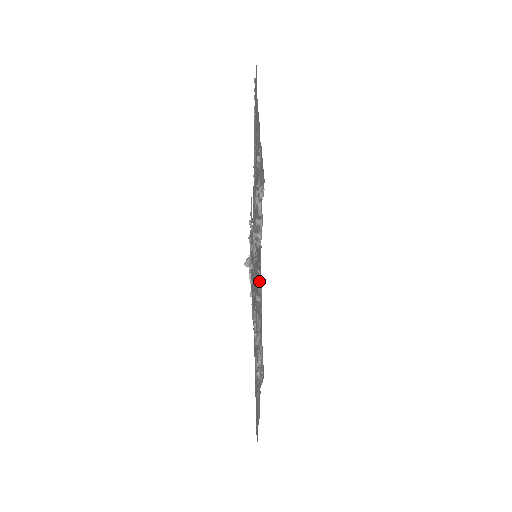
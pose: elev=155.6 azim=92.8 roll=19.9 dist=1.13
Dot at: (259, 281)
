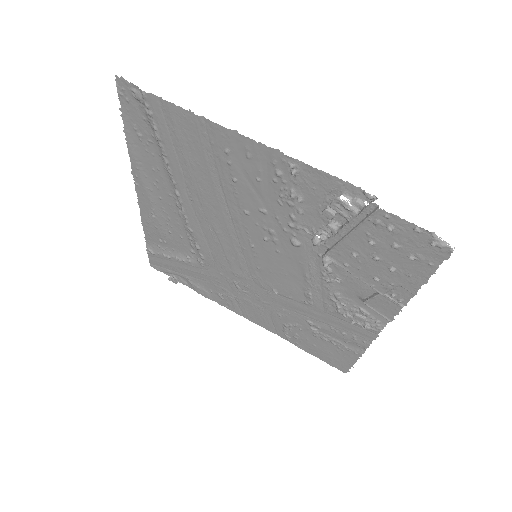
Dot at: (312, 269)
